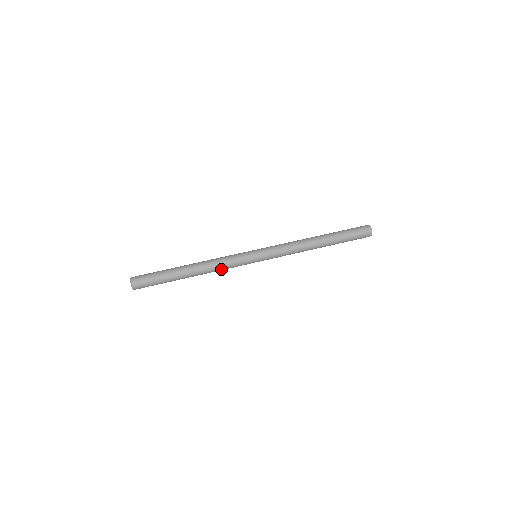
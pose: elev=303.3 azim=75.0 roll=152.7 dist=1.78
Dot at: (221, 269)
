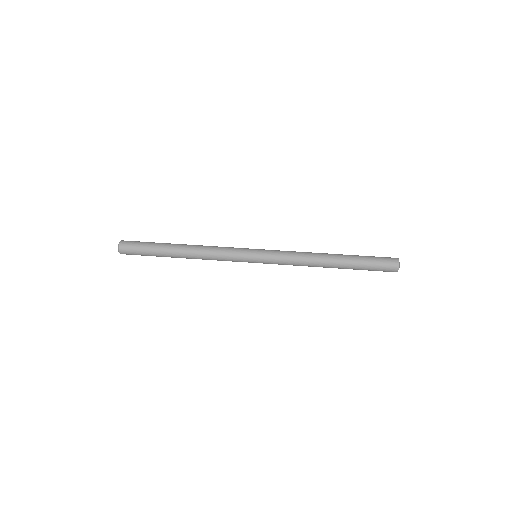
Dot at: occluded
